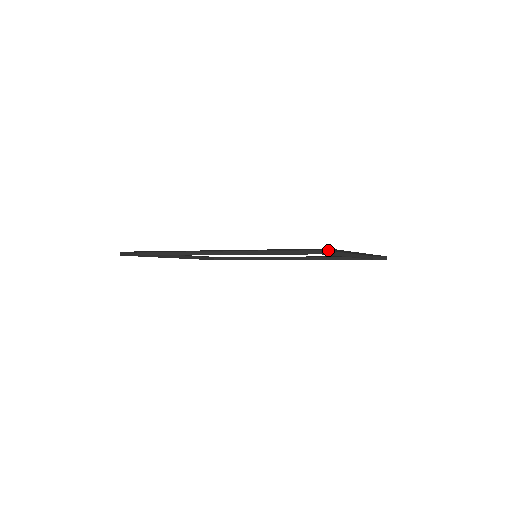
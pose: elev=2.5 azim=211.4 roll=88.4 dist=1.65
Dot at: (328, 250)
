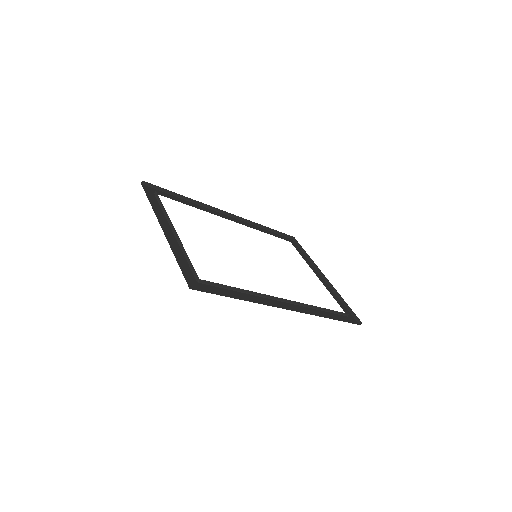
Dot at: occluded
